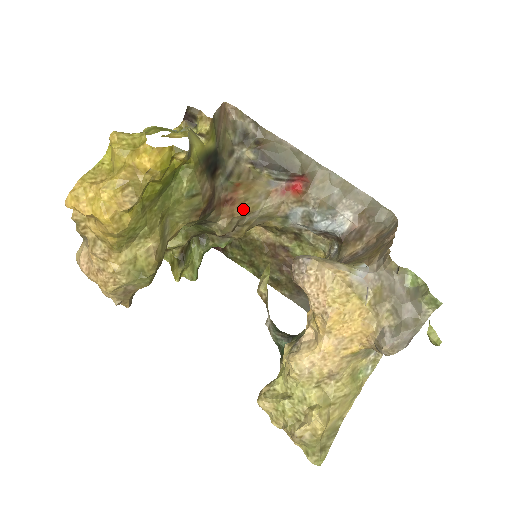
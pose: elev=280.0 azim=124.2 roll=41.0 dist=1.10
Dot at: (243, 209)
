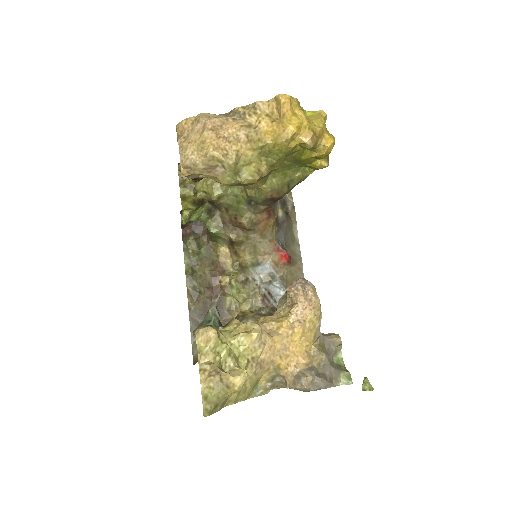
Dot at: (264, 228)
